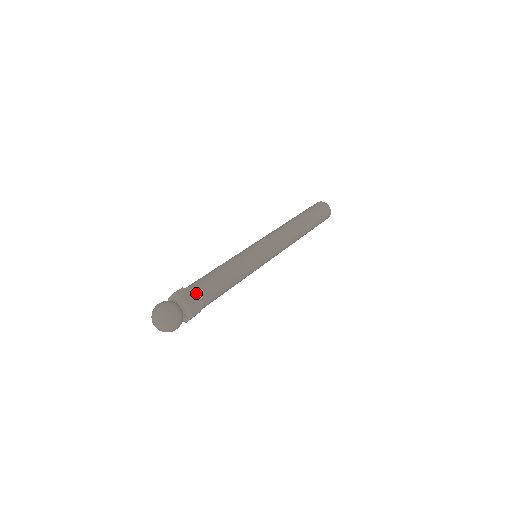
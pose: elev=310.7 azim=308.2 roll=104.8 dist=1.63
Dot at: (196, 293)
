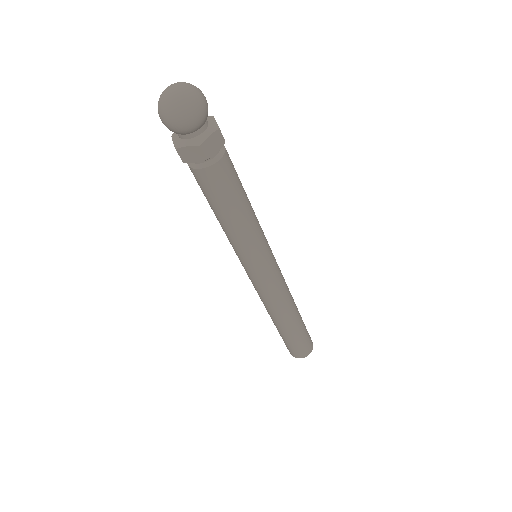
Dot at: occluded
